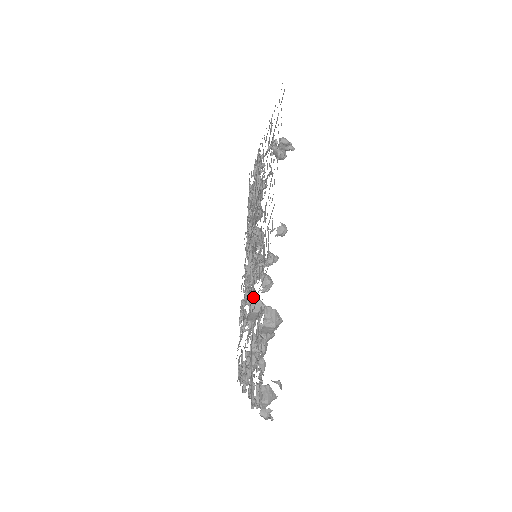
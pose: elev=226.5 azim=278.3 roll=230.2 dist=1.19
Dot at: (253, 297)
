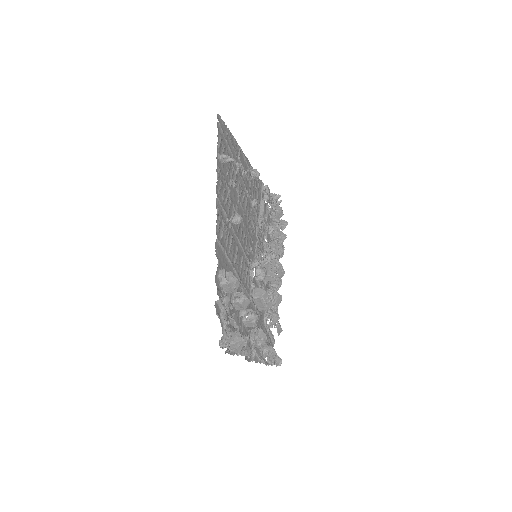
Dot at: (253, 286)
